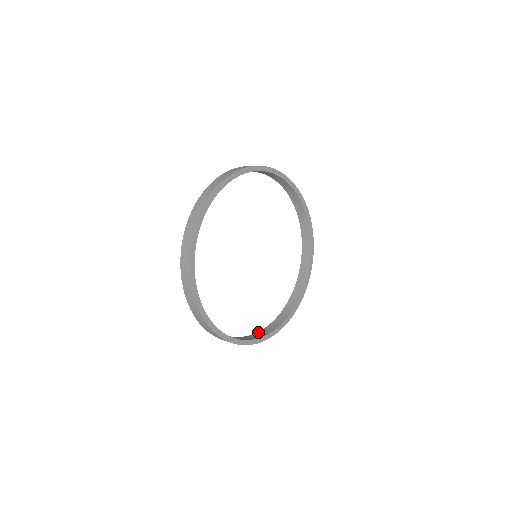
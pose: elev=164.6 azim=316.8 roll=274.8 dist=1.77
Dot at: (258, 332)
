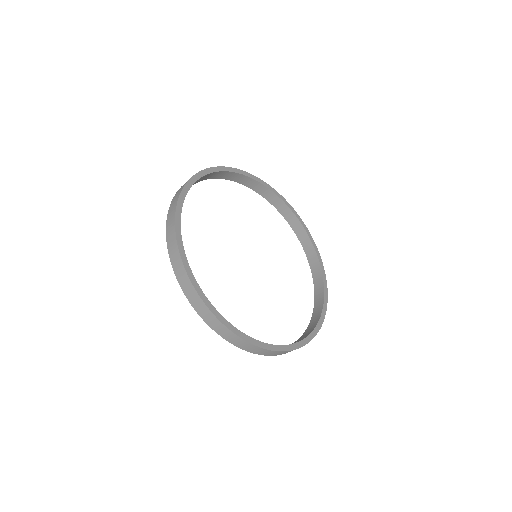
Dot at: occluded
